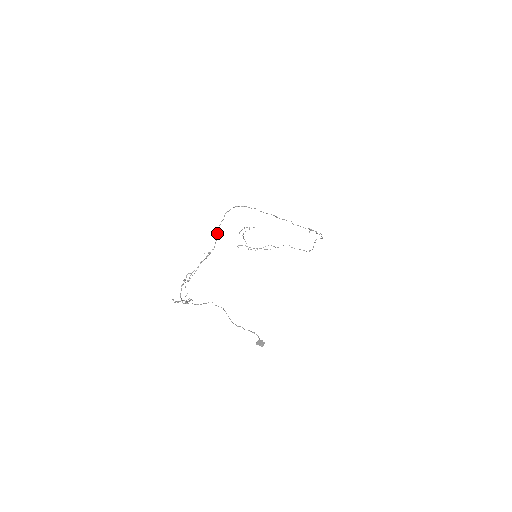
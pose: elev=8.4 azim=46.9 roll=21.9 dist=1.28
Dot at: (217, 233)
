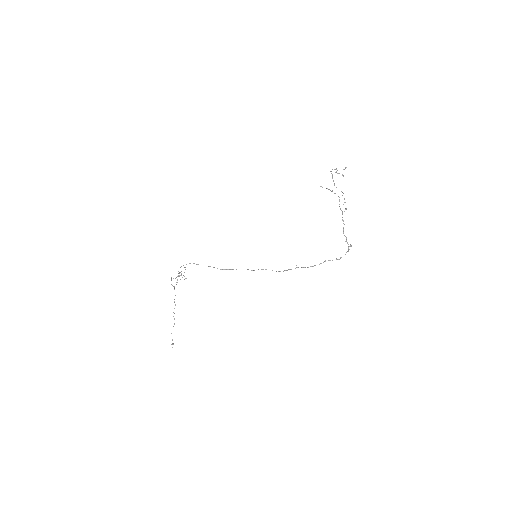
Dot at: (179, 272)
